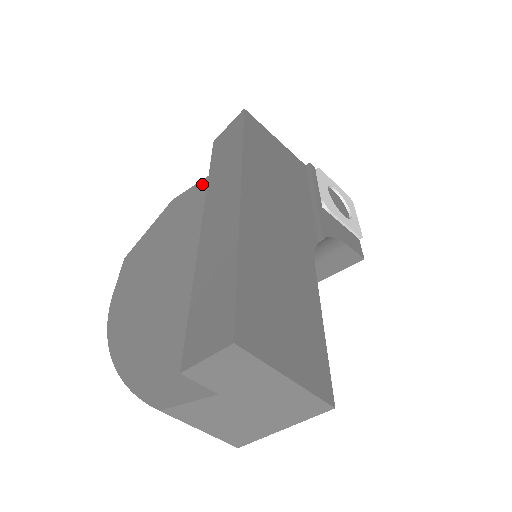
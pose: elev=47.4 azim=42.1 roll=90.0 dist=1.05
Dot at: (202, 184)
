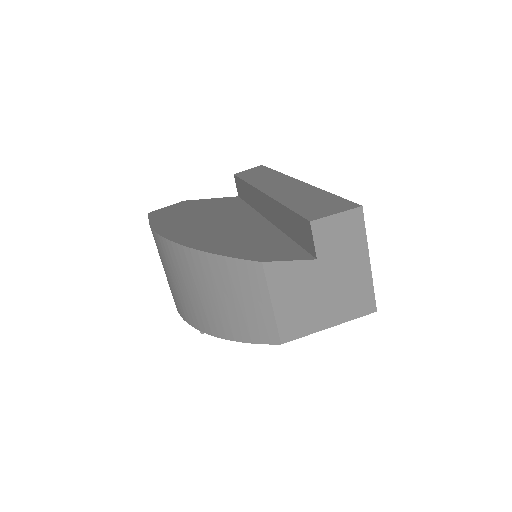
Dot at: (213, 199)
